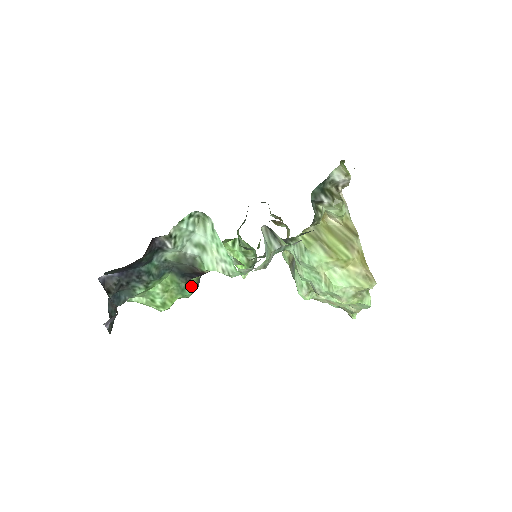
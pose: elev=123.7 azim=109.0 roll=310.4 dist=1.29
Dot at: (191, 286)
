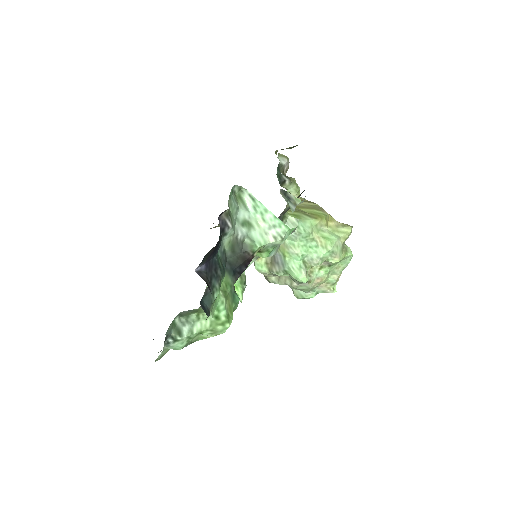
Dot at: (235, 292)
